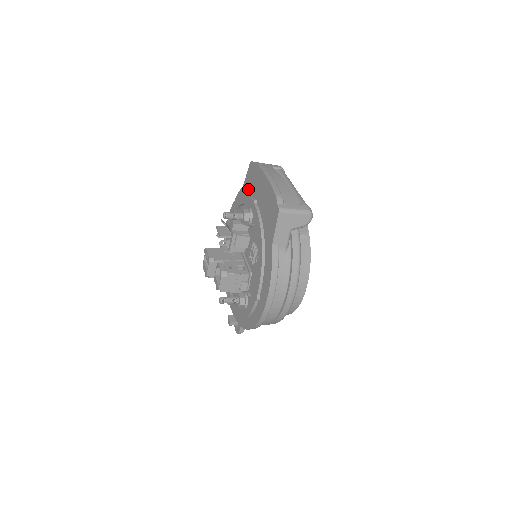
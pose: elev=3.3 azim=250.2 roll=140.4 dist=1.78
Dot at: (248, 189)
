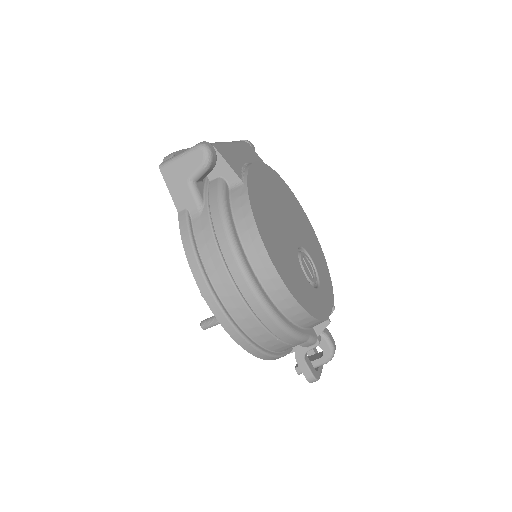
Dot at: occluded
